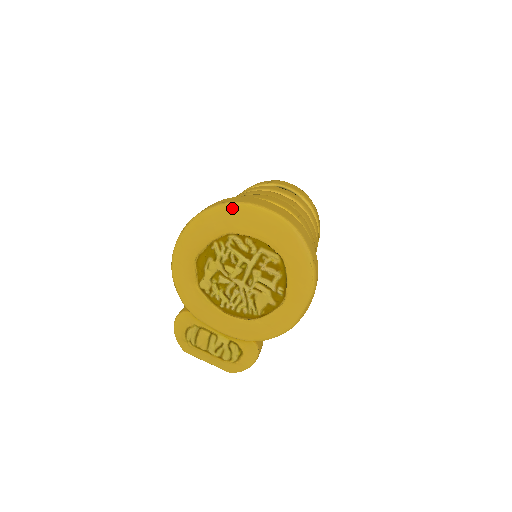
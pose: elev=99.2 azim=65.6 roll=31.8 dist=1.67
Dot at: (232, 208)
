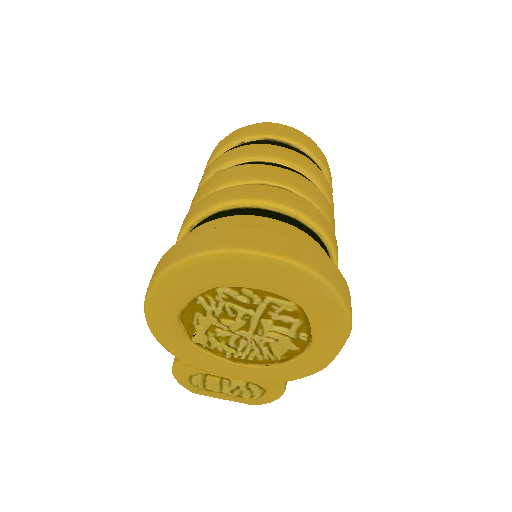
Dot at: (213, 259)
